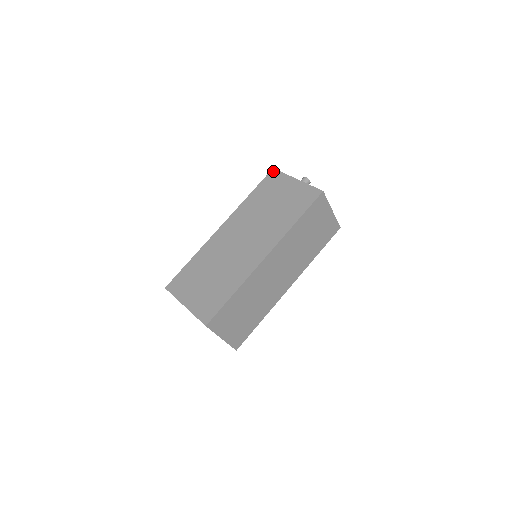
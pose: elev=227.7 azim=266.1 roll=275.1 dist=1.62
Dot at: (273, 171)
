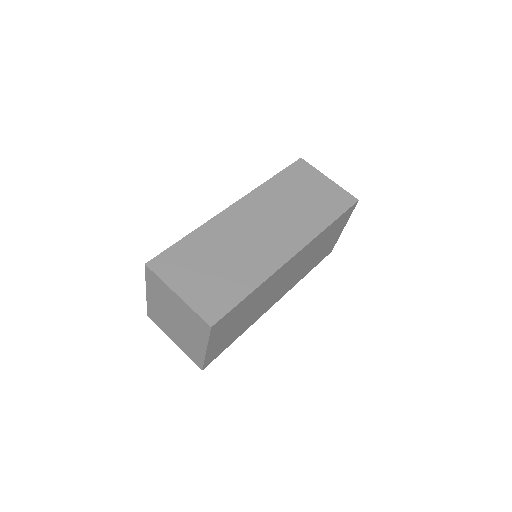
Dot at: occluded
